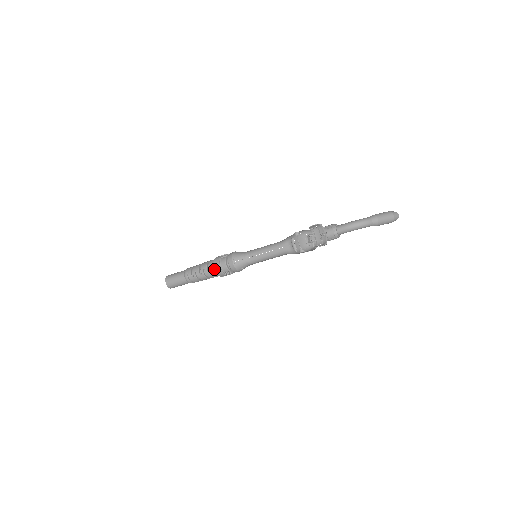
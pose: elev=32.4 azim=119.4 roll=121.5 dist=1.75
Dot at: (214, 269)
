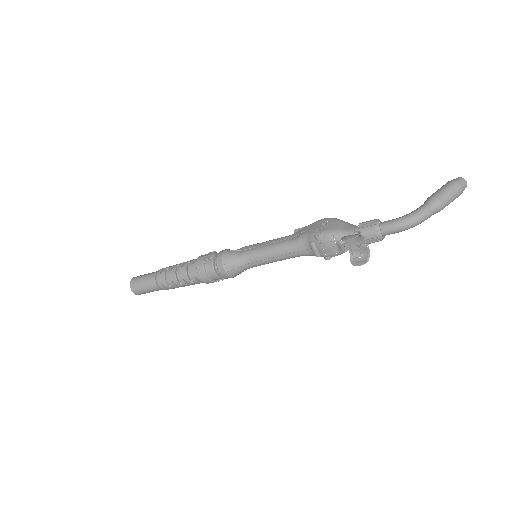
Dot at: (199, 279)
